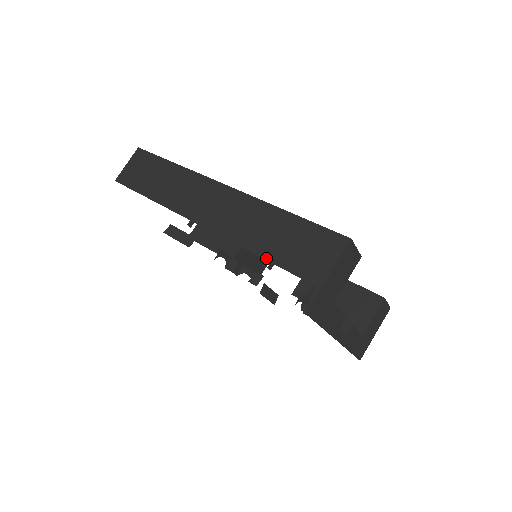
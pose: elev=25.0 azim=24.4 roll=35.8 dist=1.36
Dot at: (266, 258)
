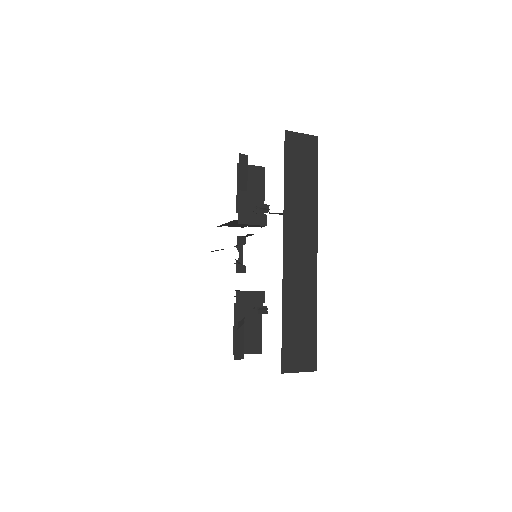
Dot at: (283, 323)
